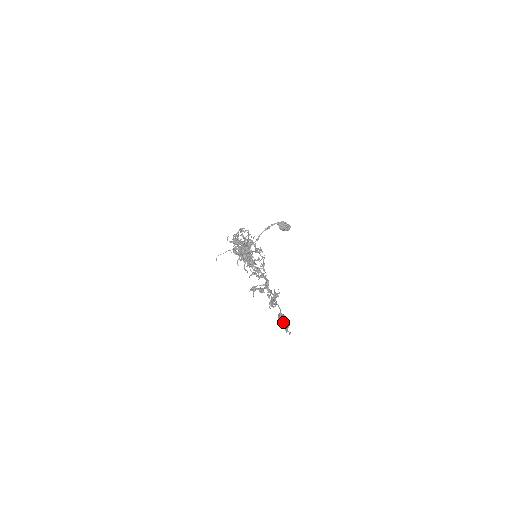
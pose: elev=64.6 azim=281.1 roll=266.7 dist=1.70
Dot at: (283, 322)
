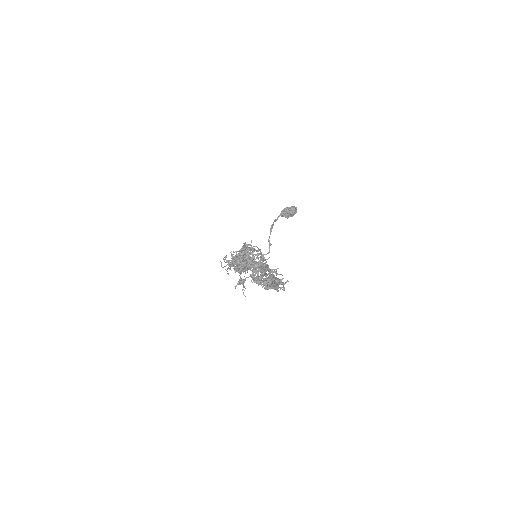
Dot at: (266, 283)
